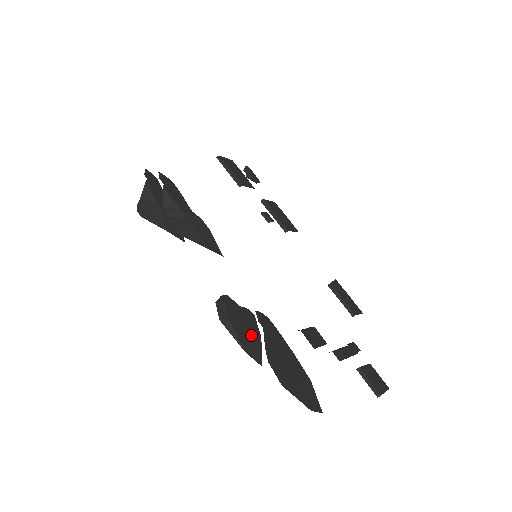
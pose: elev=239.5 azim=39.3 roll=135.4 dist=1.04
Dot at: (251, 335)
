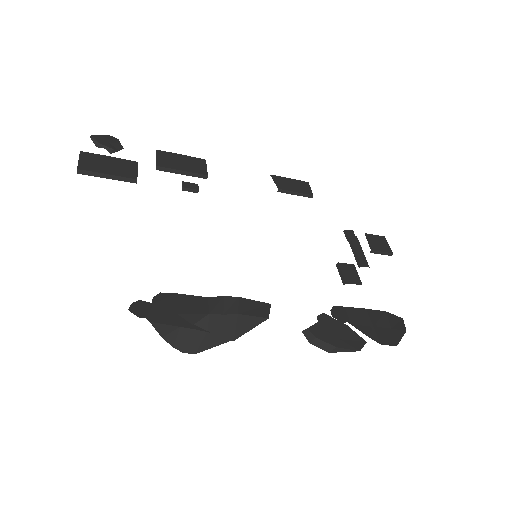
Dot at: (346, 334)
